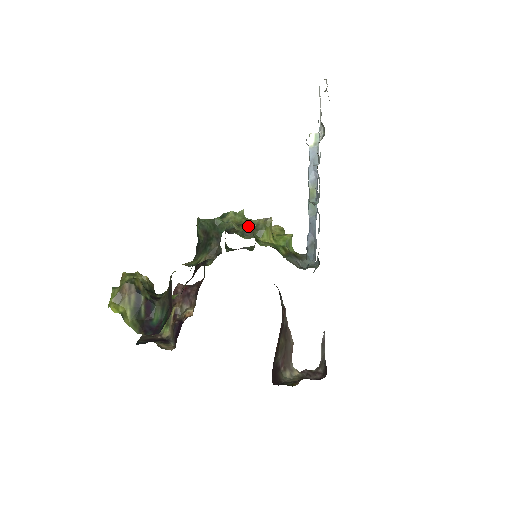
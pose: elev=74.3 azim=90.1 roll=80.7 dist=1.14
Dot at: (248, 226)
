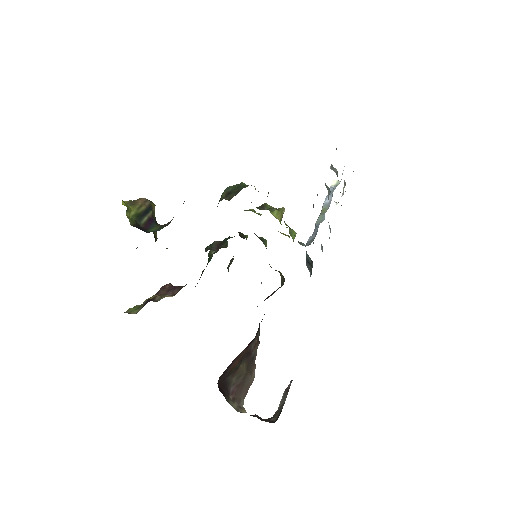
Dot at: (263, 206)
